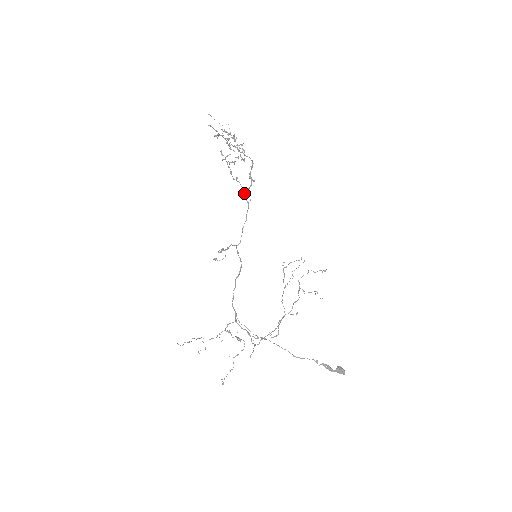
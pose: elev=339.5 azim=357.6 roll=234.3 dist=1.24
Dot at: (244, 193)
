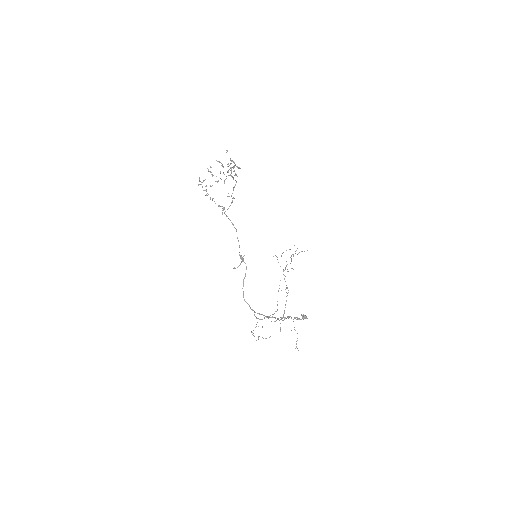
Dot at: occluded
